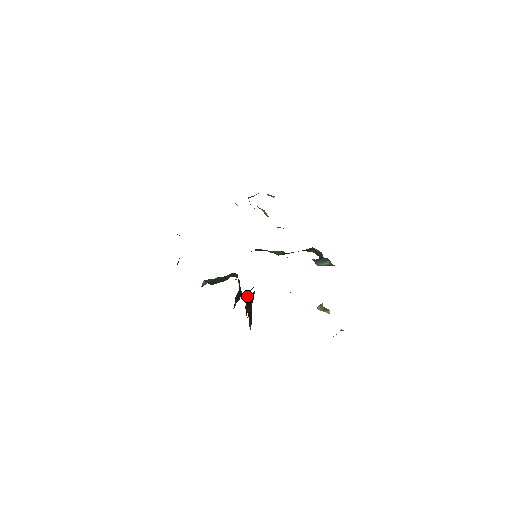
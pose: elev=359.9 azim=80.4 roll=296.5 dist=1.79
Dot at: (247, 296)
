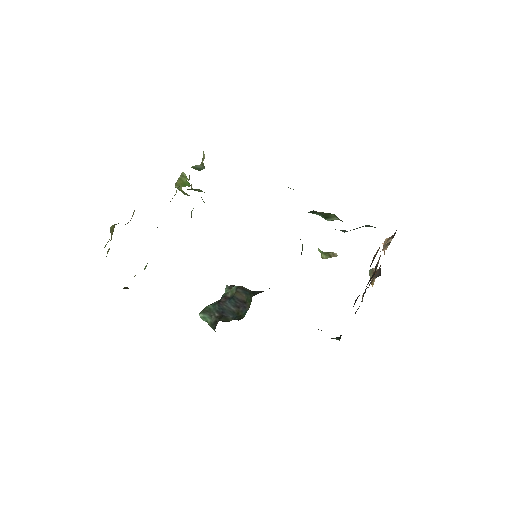
Dot at: occluded
